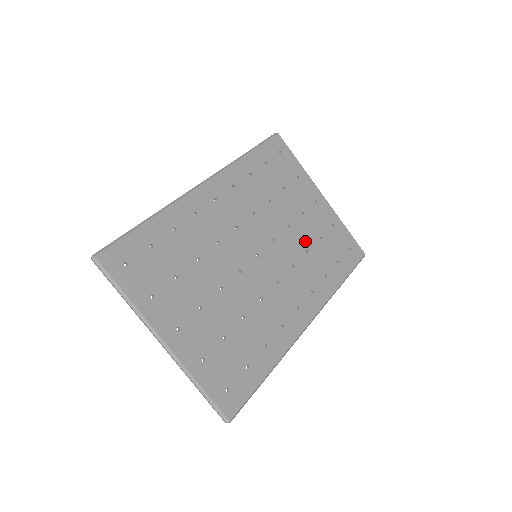
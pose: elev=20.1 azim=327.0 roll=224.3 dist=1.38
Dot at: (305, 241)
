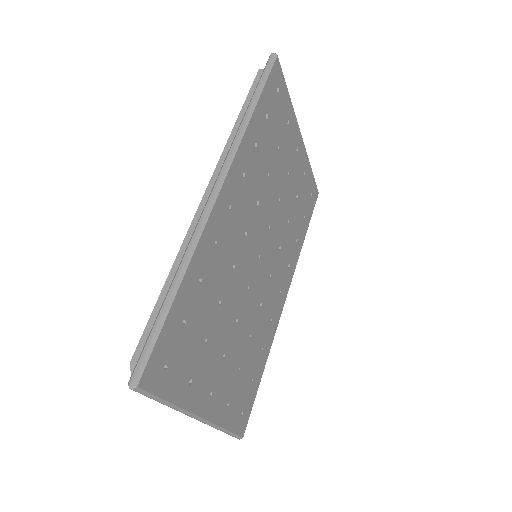
Dot at: (288, 210)
